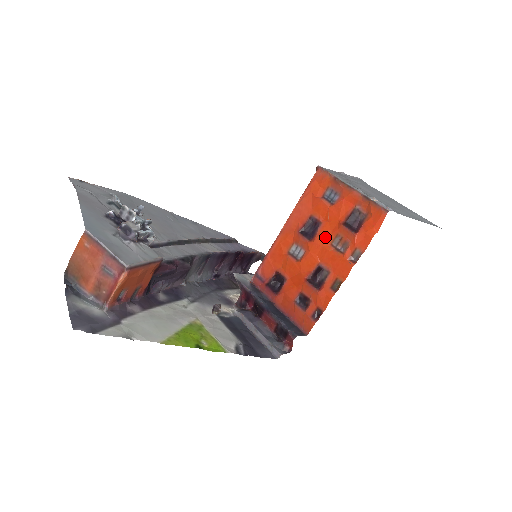
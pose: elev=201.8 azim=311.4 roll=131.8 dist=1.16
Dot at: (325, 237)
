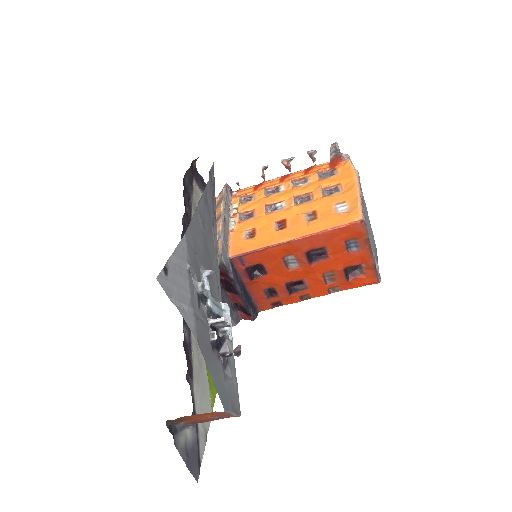
Dot at: (323, 268)
